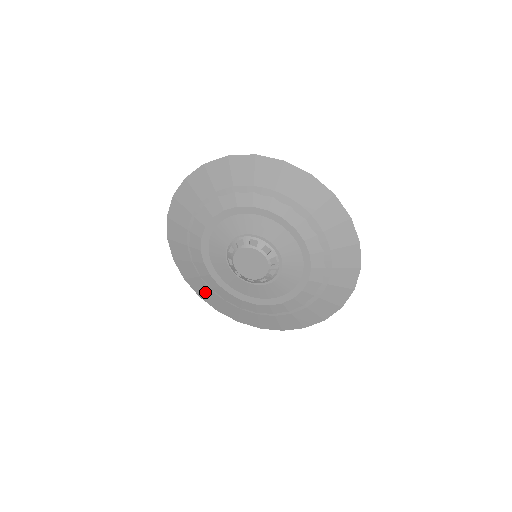
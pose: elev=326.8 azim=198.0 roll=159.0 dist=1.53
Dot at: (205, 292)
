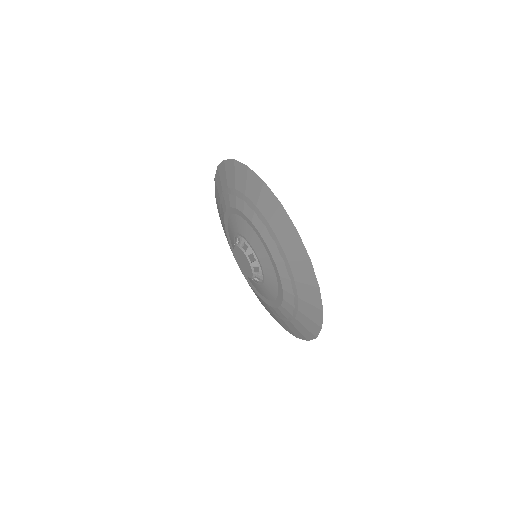
Dot at: occluded
